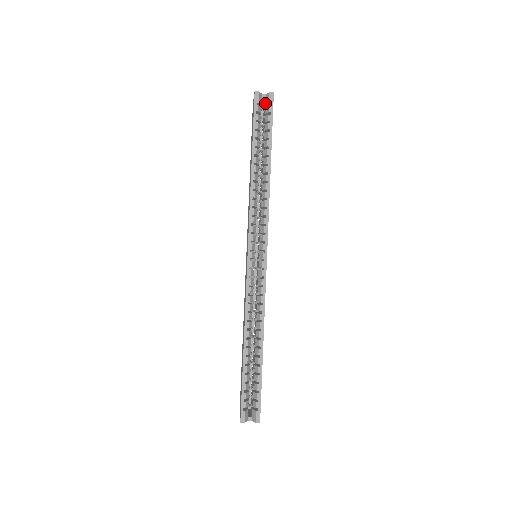
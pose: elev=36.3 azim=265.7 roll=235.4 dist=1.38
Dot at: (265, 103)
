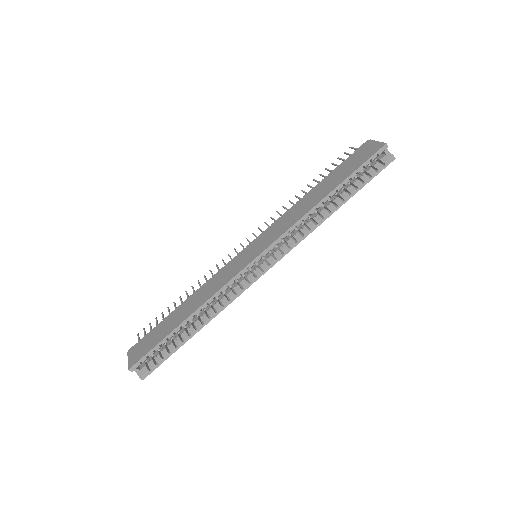
Dot at: (382, 158)
